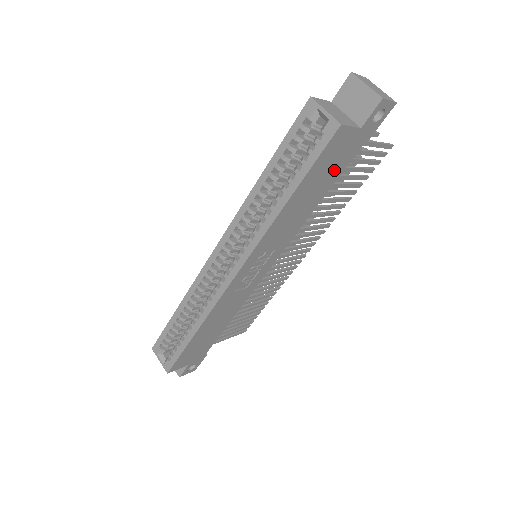
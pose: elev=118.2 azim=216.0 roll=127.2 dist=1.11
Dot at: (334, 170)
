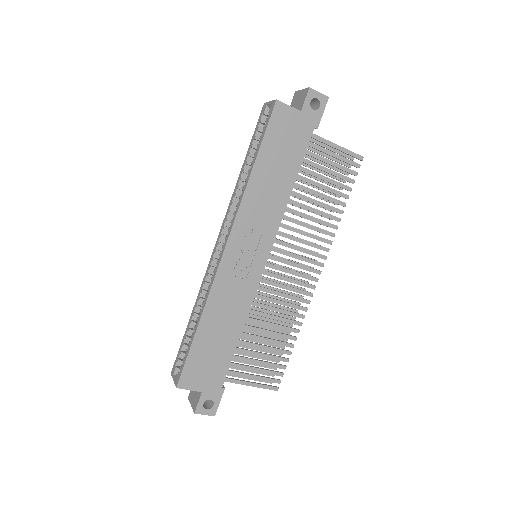
Dot at: (293, 150)
